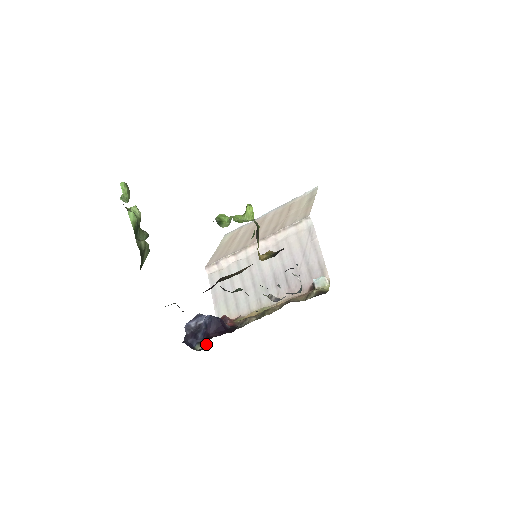
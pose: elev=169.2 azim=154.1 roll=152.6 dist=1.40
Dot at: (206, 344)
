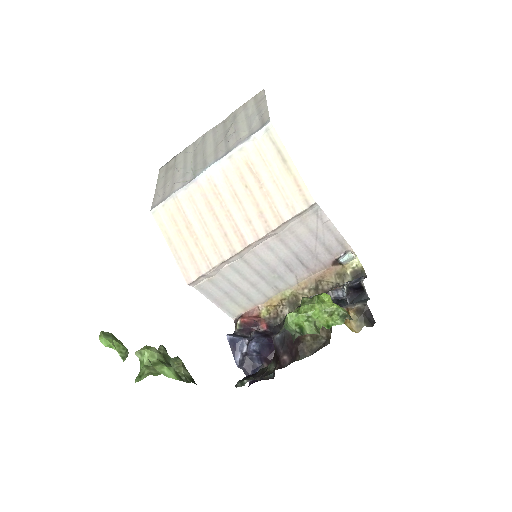
Dot at: occluded
